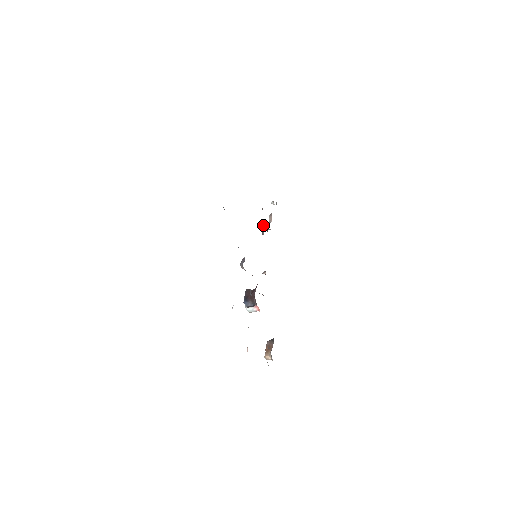
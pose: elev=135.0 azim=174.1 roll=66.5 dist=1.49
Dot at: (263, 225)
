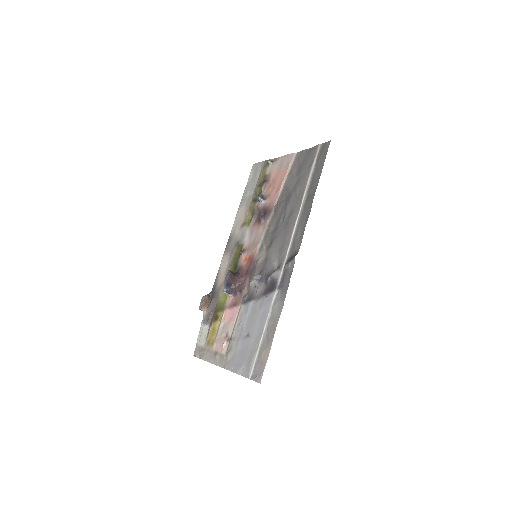
Dot at: (259, 197)
